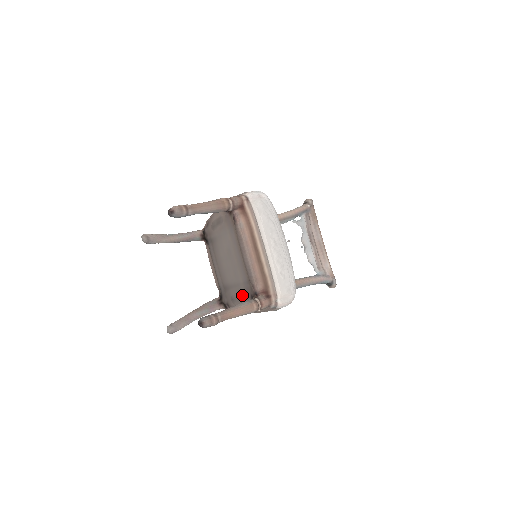
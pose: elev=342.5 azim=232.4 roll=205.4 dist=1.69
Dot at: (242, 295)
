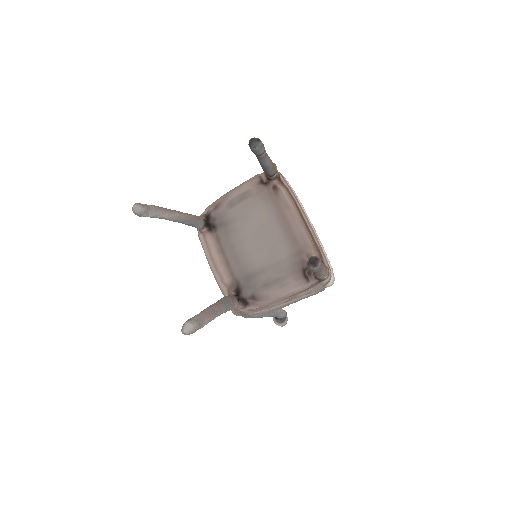
Dot at: (285, 274)
